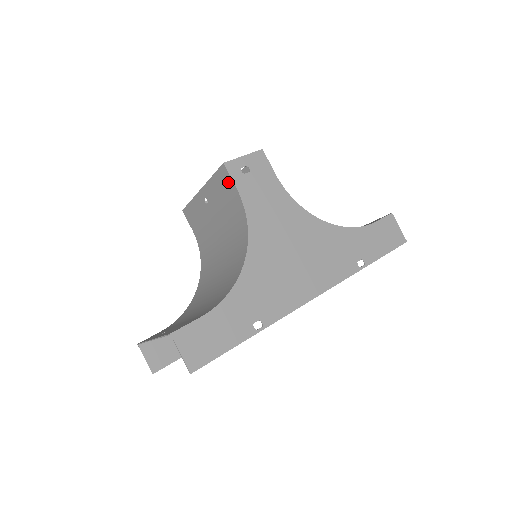
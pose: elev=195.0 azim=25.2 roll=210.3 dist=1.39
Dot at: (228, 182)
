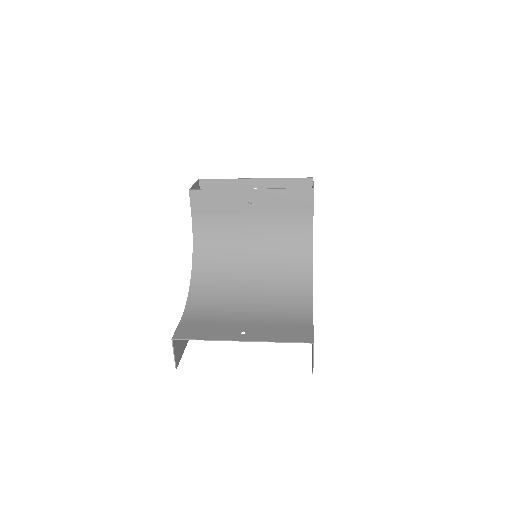
Dot at: (306, 203)
